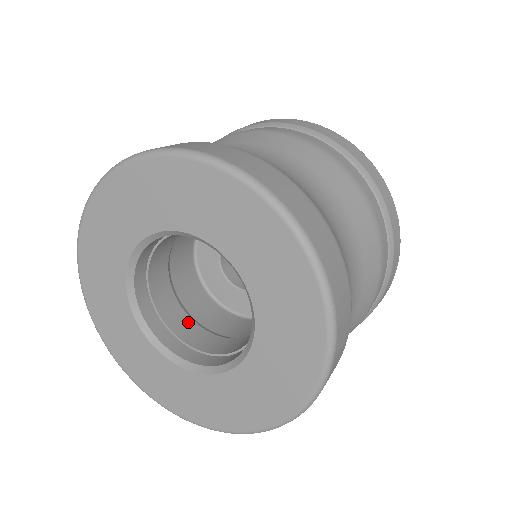
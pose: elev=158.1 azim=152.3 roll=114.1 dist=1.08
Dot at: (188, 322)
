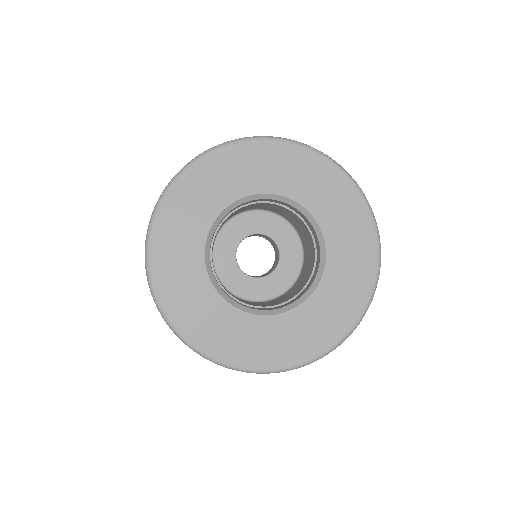
Dot at: (254, 304)
